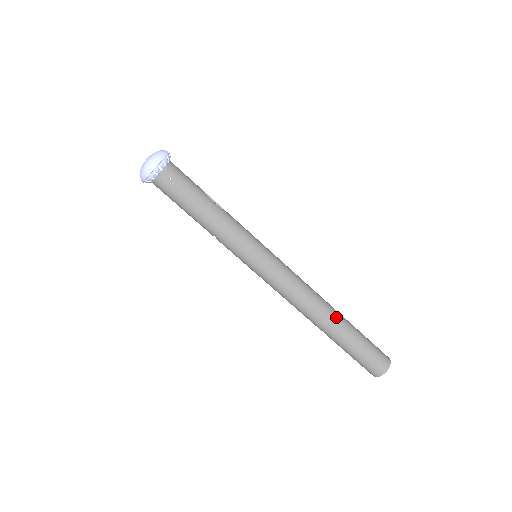
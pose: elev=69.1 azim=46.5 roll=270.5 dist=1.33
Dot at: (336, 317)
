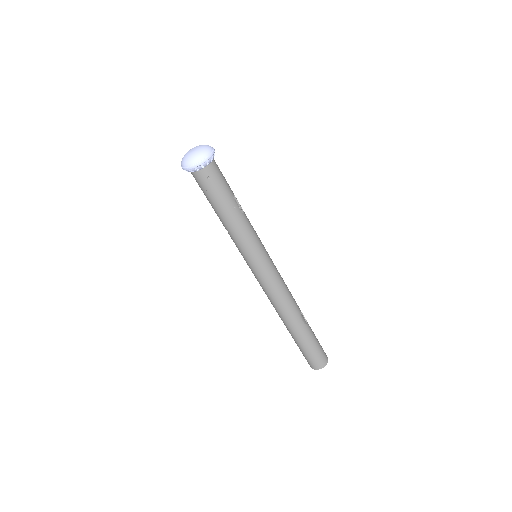
Dot at: (301, 321)
